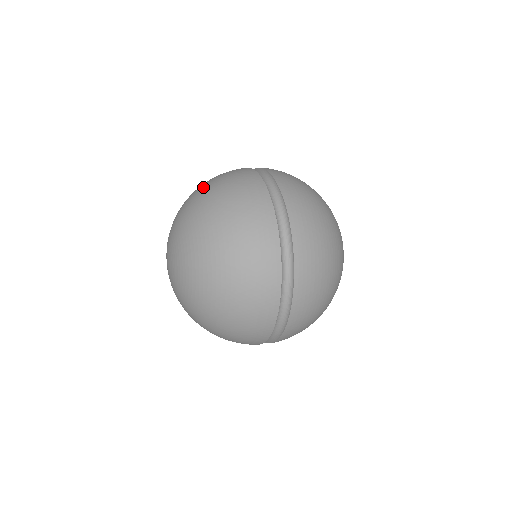
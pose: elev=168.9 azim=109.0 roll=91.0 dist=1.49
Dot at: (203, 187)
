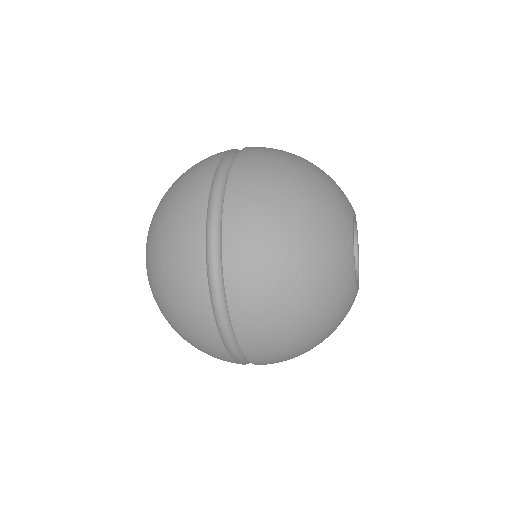
Dot at: occluded
